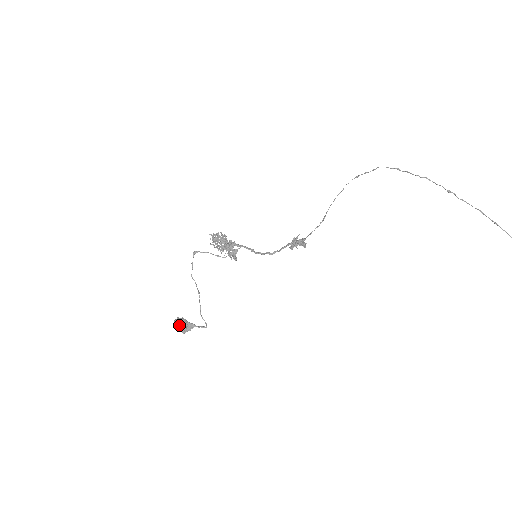
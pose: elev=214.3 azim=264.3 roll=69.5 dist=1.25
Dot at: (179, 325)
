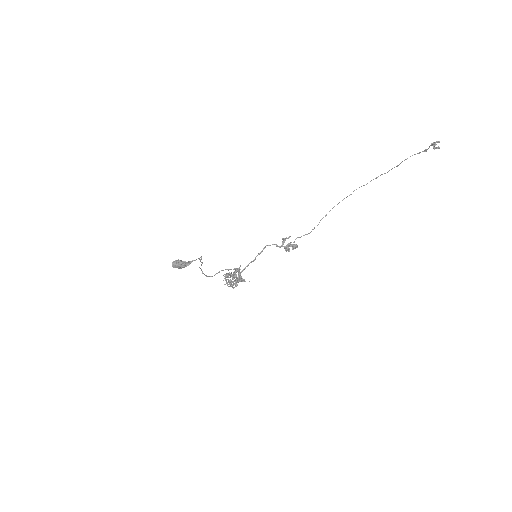
Dot at: (177, 262)
